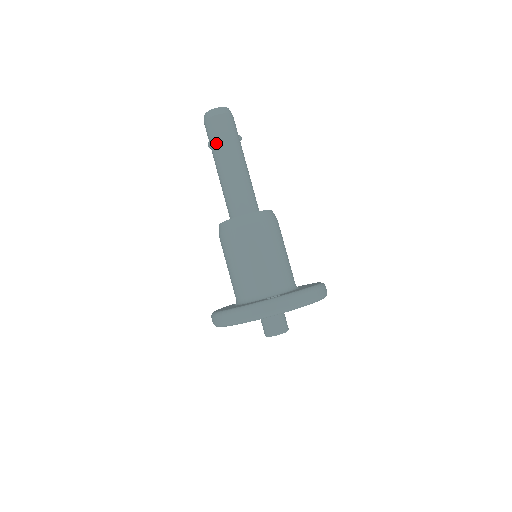
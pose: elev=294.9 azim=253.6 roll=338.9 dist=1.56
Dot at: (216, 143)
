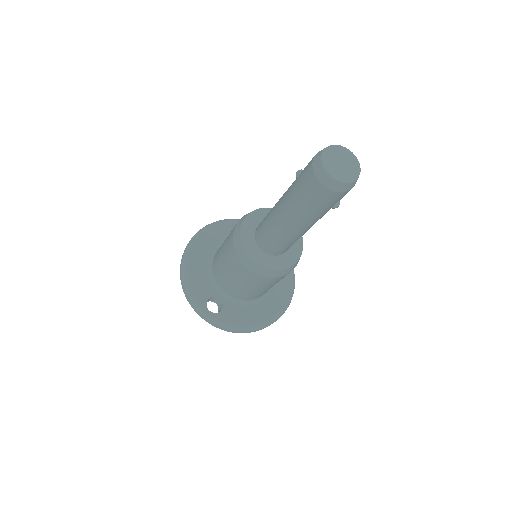
Dot at: (295, 192)
